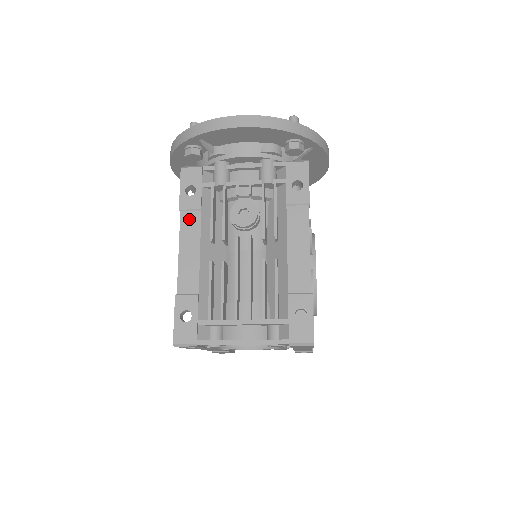
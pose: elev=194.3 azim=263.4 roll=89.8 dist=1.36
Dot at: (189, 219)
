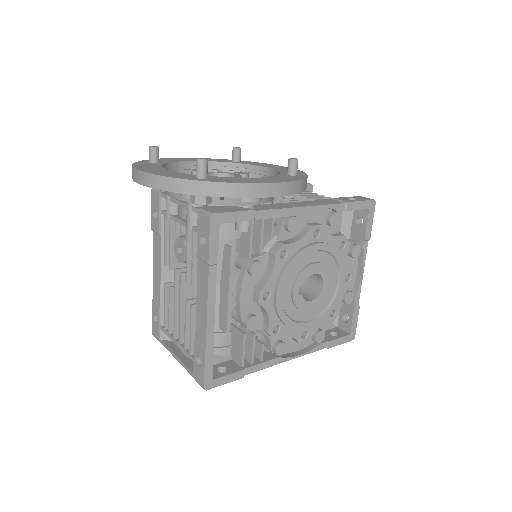
Dot at: (156, 240)
